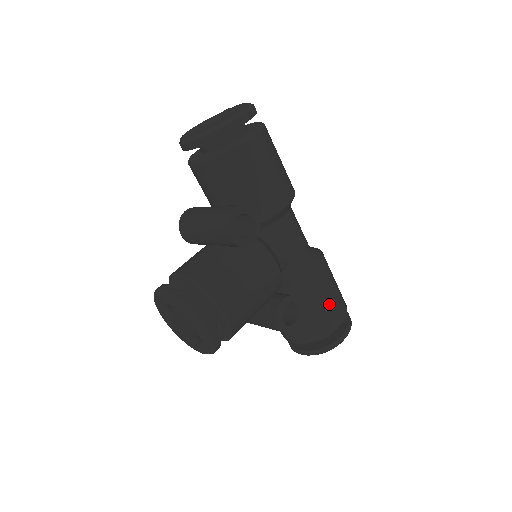
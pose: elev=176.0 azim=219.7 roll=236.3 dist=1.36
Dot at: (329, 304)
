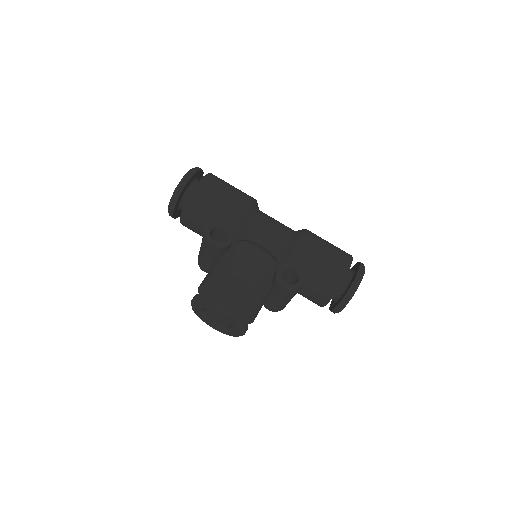
Dot at: (326, 259)
